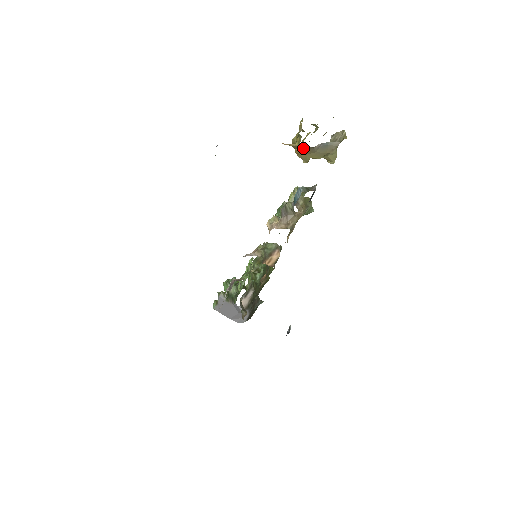
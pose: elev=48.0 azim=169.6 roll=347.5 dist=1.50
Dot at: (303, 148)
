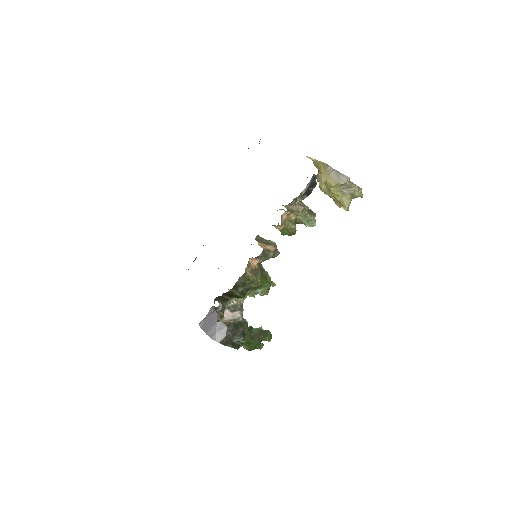
Dot at: (320, 164)
